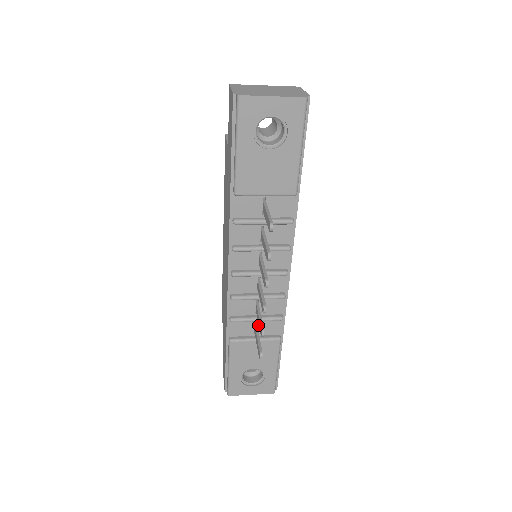
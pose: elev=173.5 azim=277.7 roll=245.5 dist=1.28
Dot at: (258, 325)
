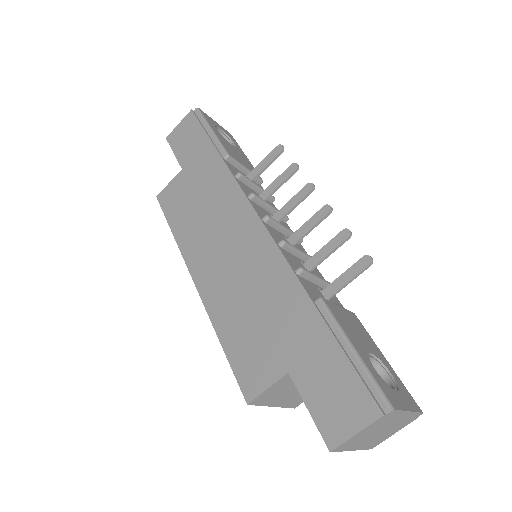
Dot at: (323, 294)
